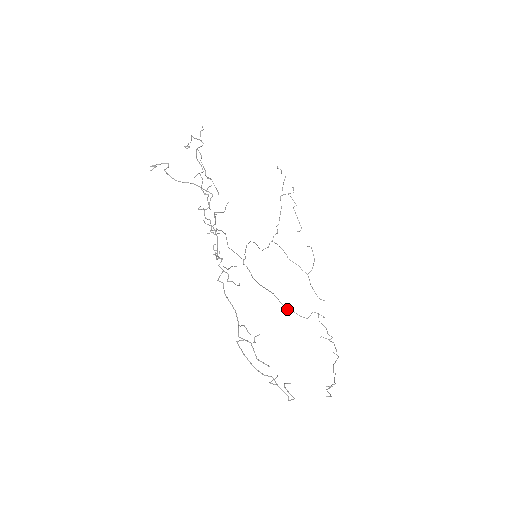
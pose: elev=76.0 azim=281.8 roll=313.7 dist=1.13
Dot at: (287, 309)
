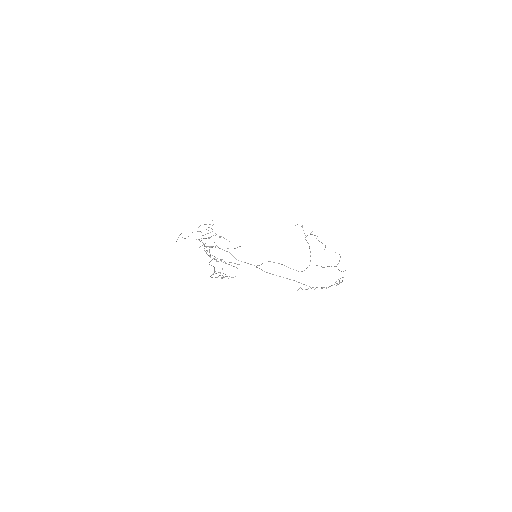
Dot at: occluded
